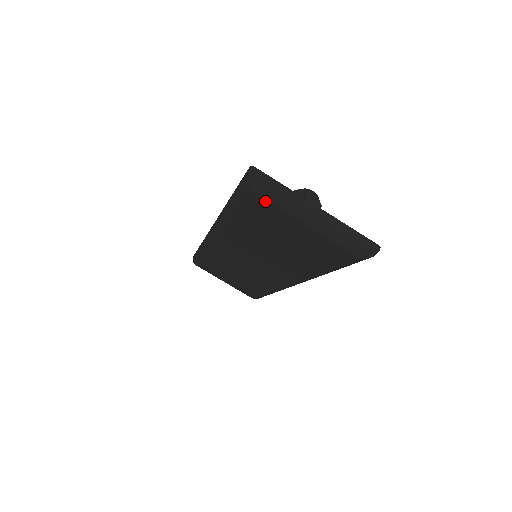
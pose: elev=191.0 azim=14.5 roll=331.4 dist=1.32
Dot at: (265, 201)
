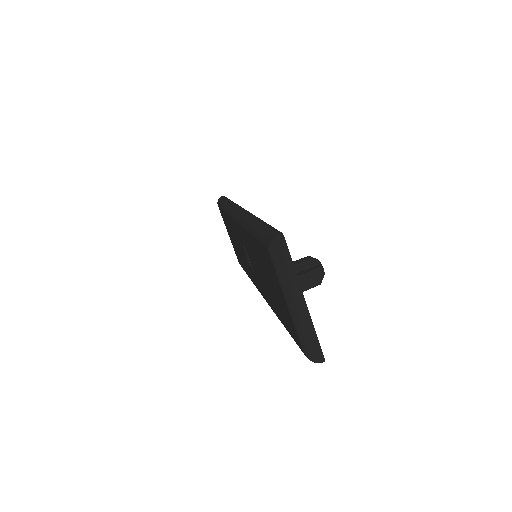
Dot at: (273, 264)
